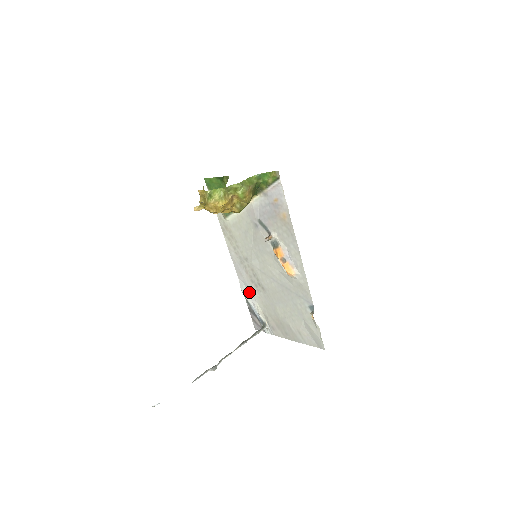
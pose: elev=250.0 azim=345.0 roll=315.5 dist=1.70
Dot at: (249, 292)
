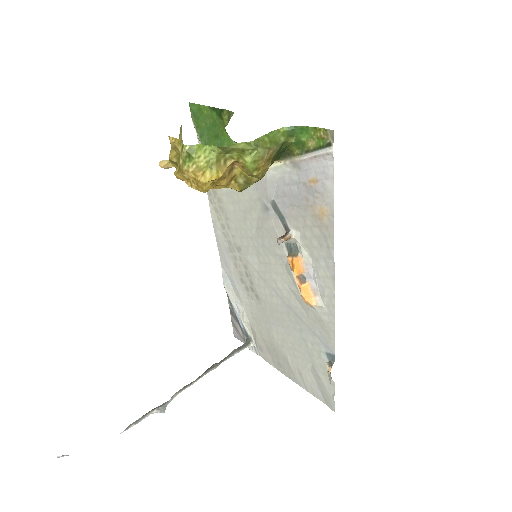
Dot at: (234, 291)
